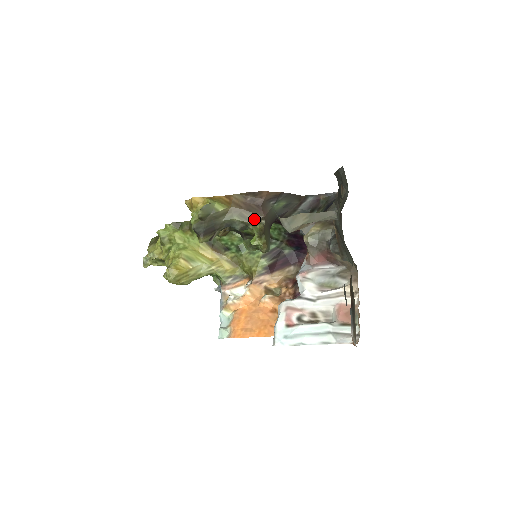
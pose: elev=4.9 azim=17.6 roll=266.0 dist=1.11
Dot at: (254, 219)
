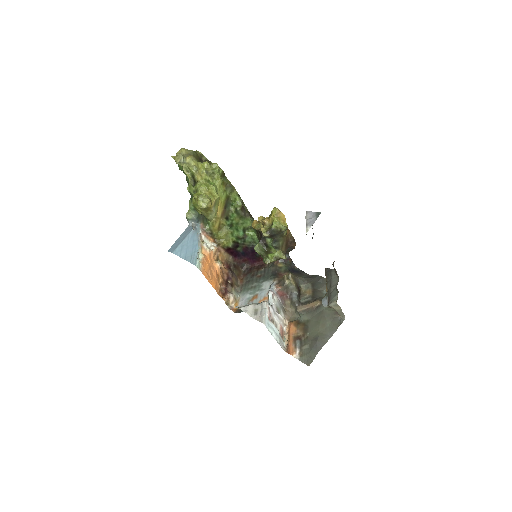
Dot at: (283, 250)
